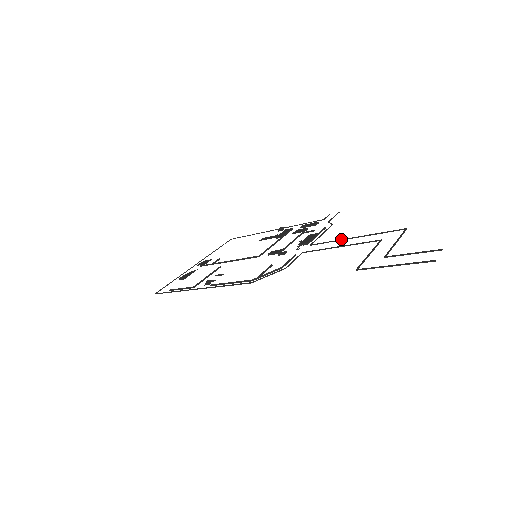
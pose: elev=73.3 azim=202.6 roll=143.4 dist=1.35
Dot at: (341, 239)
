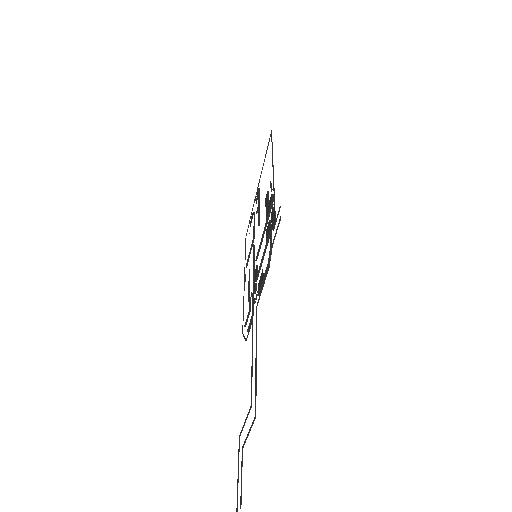
Dot at: occluded
